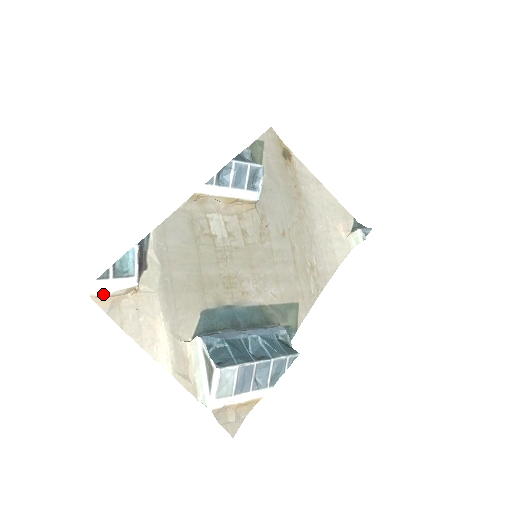
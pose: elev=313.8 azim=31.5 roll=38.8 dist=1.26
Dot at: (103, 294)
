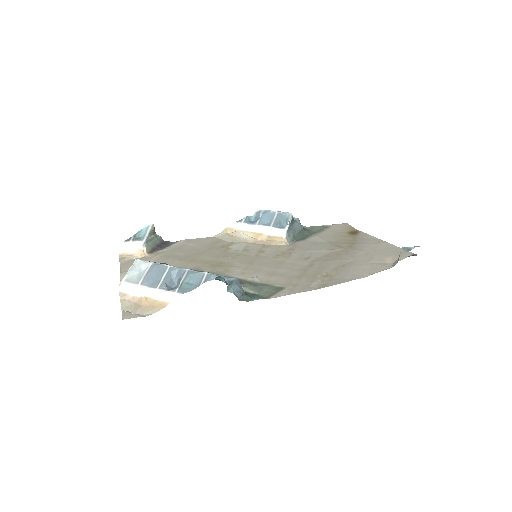
Dot at: (124, 251)
